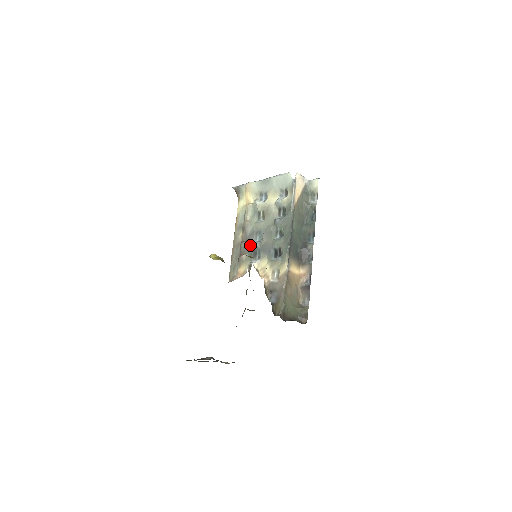
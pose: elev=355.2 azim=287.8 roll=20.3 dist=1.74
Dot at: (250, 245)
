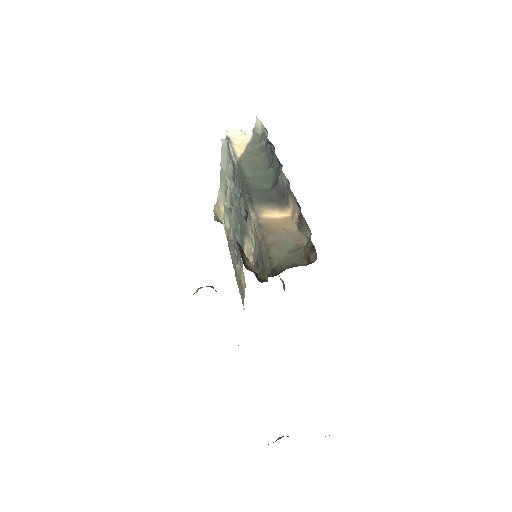
Dot at: (236, 247)
